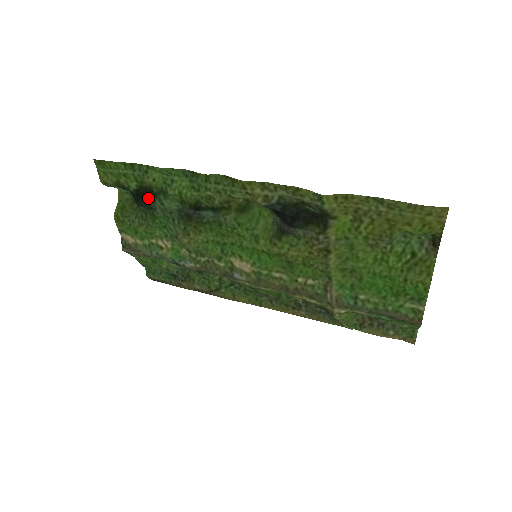
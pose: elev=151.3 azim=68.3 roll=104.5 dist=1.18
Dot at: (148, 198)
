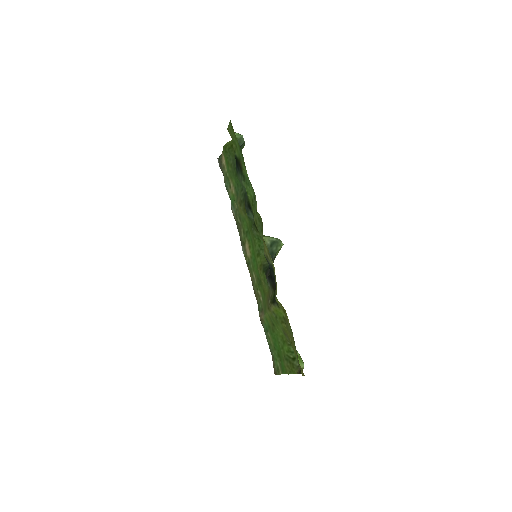
Dot at: (239, 168)
